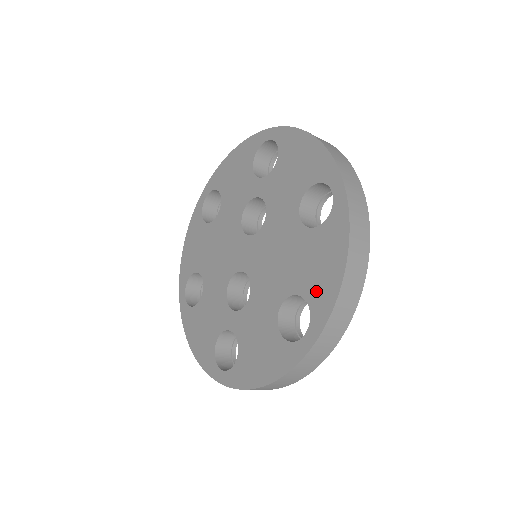
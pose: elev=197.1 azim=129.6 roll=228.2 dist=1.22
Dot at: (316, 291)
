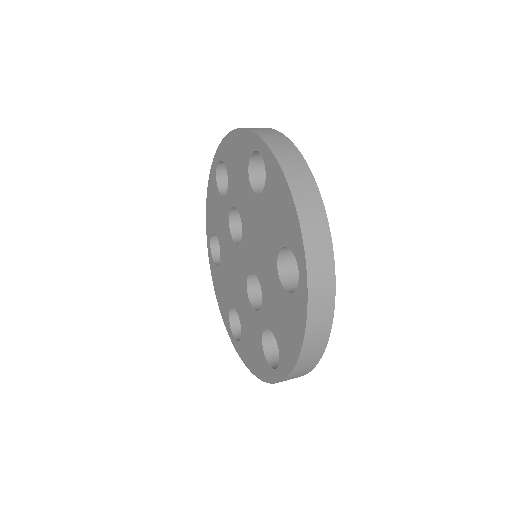
Dot at: (287, 232)
